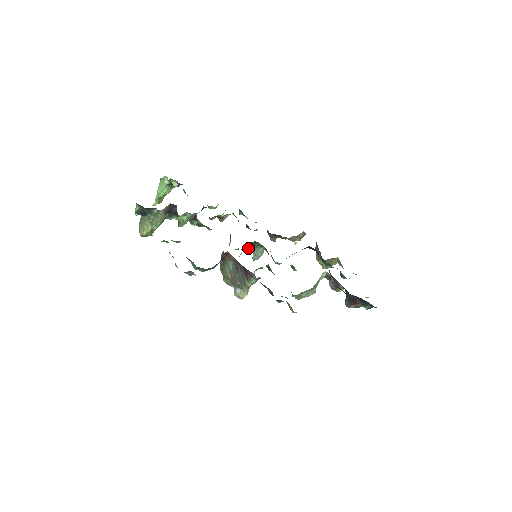
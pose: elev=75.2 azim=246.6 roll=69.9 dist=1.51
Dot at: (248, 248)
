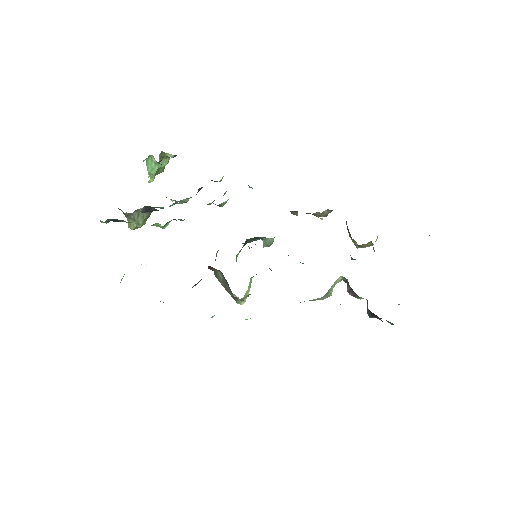
Dot at: (251, 241)
